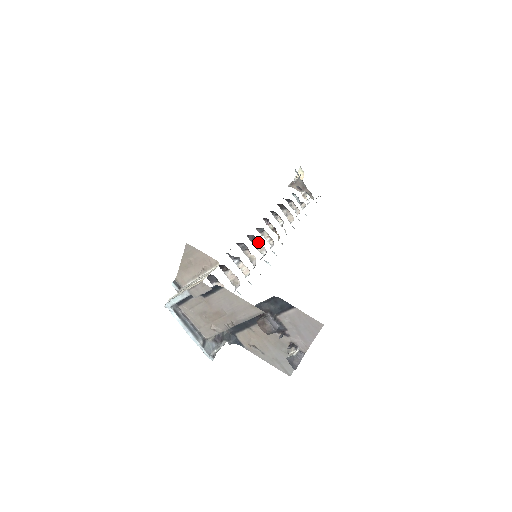
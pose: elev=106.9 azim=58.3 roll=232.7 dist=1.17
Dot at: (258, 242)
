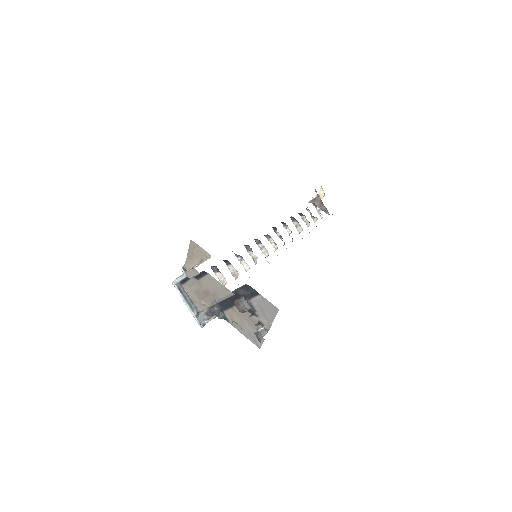
Dot at: (263, 246)
